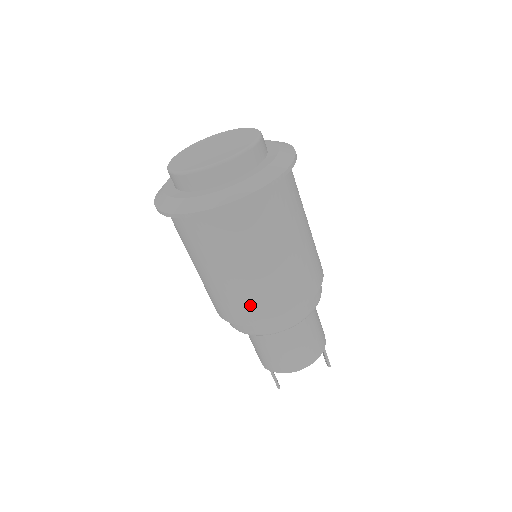
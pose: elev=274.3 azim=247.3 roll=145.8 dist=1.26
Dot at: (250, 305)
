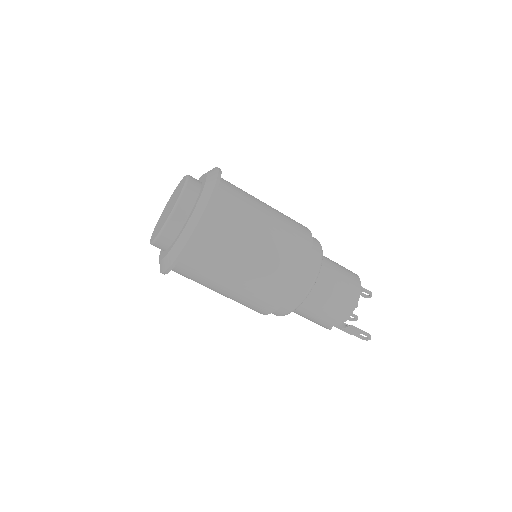
Dot at: (289, 255)
